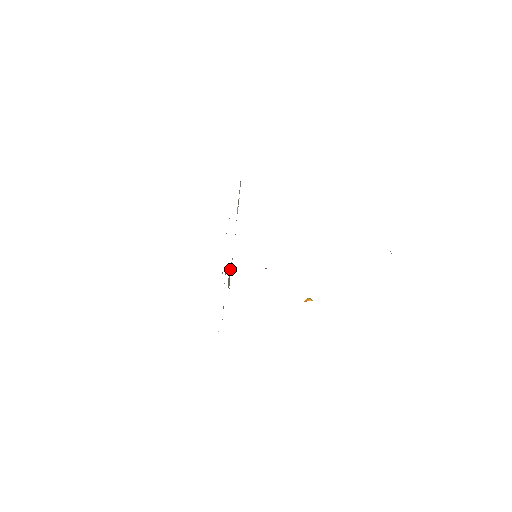
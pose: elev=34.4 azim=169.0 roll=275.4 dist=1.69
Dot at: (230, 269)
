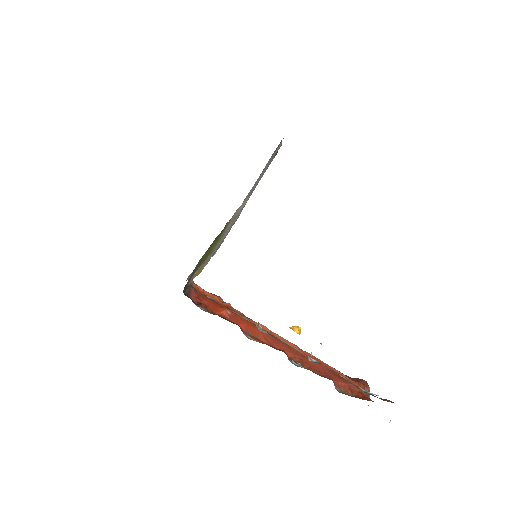
Dot at: occluded
